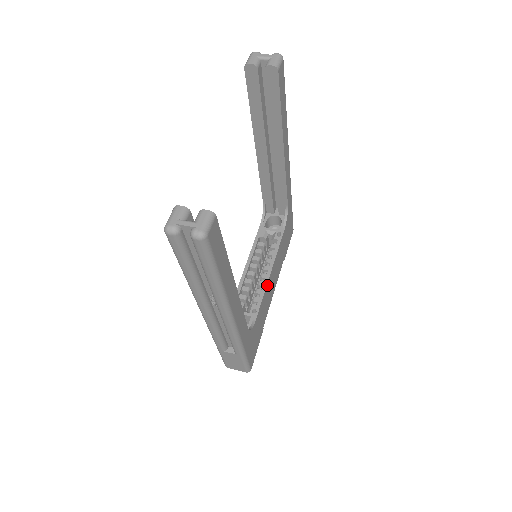
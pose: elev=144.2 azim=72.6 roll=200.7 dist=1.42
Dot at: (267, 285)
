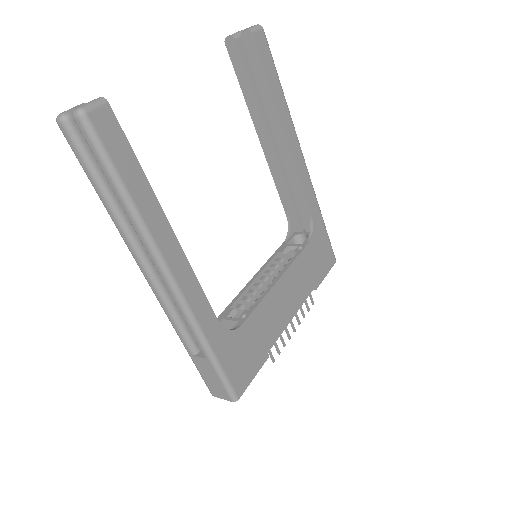
Dot at: (270, 293)
